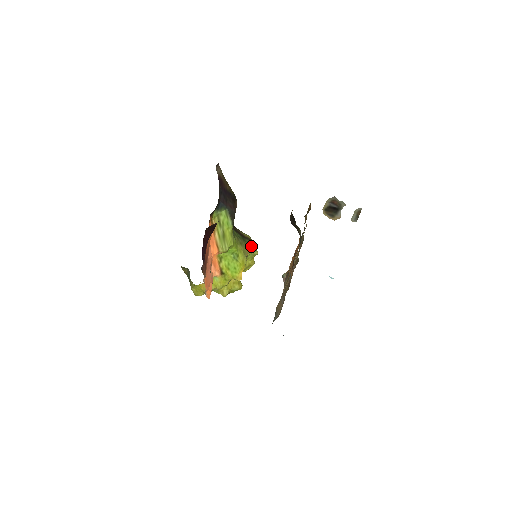
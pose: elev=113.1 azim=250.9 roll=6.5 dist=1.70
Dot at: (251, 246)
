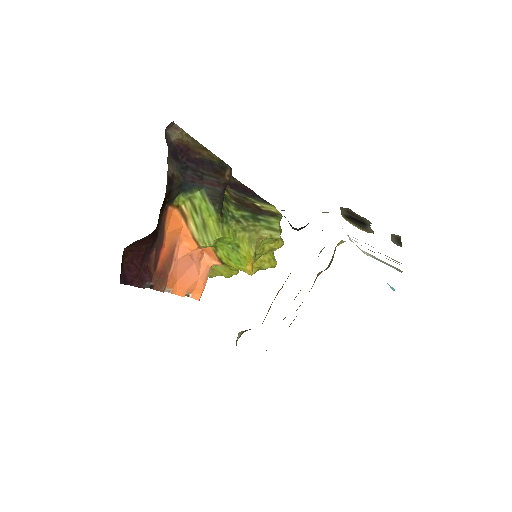
Dot at: (269, 226)
